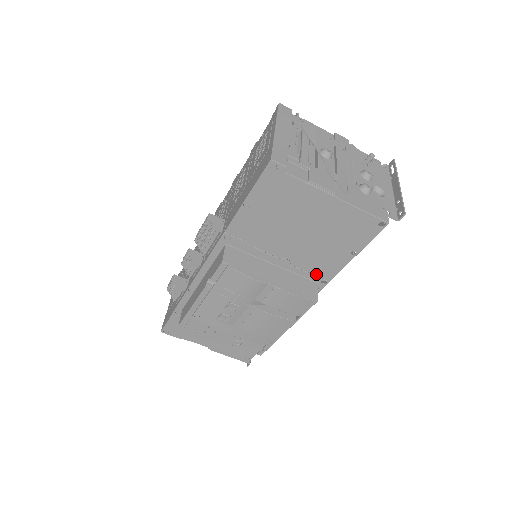
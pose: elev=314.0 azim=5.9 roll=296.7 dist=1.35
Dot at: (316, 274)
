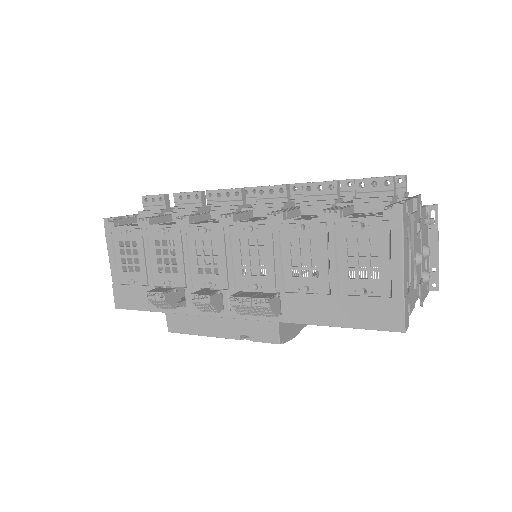
Dot at: occluded
